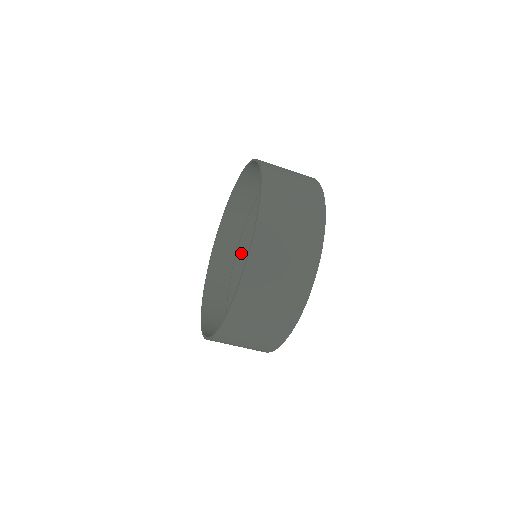
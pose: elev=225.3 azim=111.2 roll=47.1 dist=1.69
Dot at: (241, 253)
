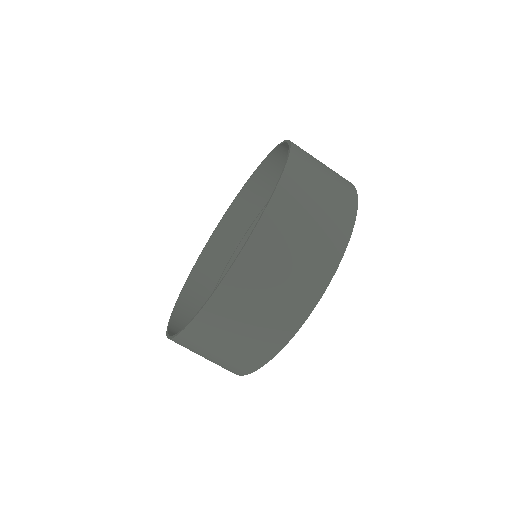
Dot at: occluded
